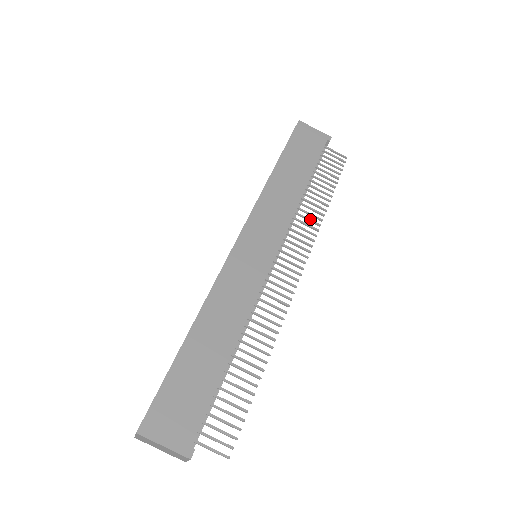
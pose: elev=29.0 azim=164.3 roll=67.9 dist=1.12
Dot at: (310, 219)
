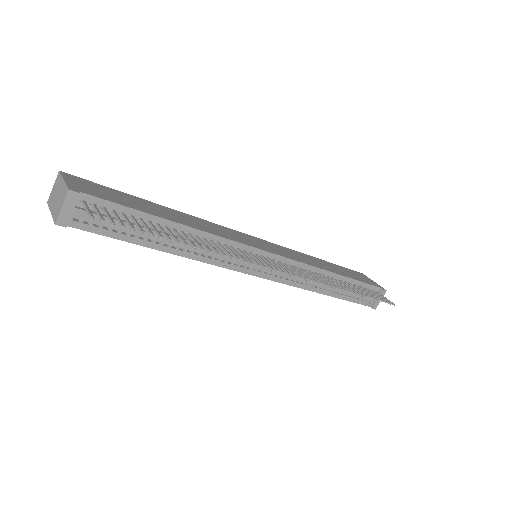
Dot at: (325, 280)
